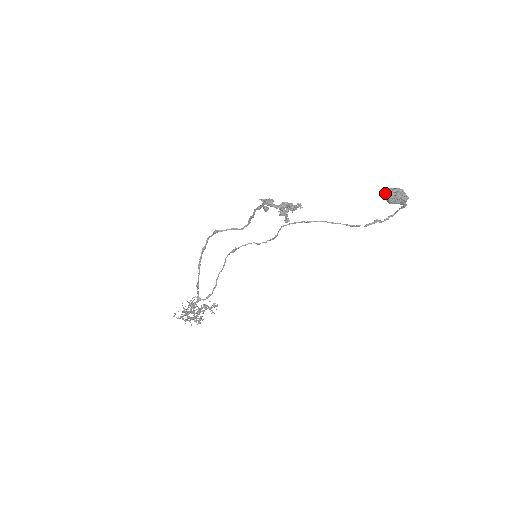
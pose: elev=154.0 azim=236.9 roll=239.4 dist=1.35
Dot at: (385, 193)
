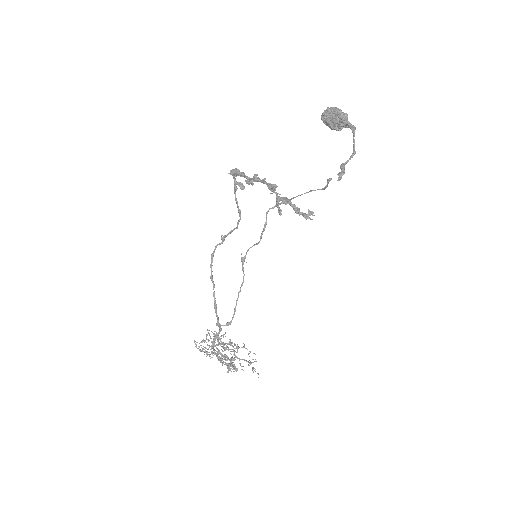
Dot at: (321, 118)
